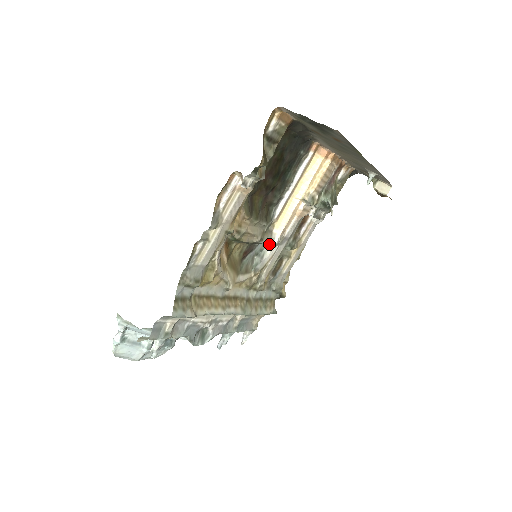
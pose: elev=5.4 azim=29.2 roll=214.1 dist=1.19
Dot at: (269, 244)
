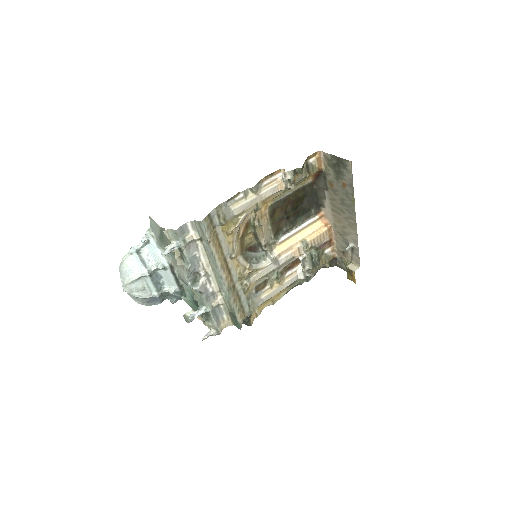
Dot at: (267, 257)
